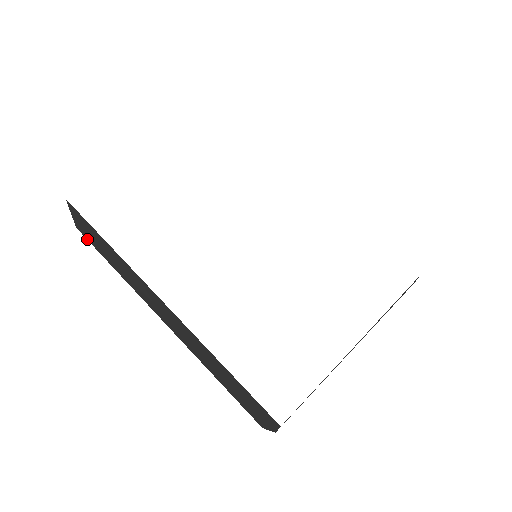
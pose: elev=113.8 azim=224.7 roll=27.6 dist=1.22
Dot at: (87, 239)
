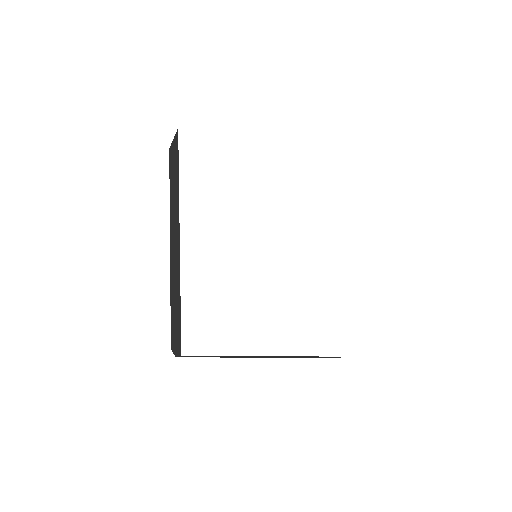
Dot at: (170, 161)
